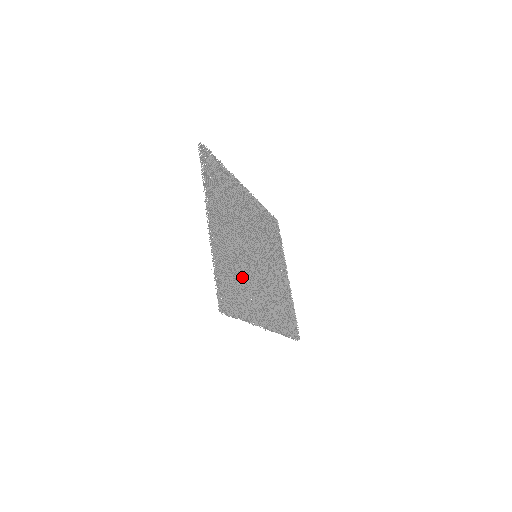
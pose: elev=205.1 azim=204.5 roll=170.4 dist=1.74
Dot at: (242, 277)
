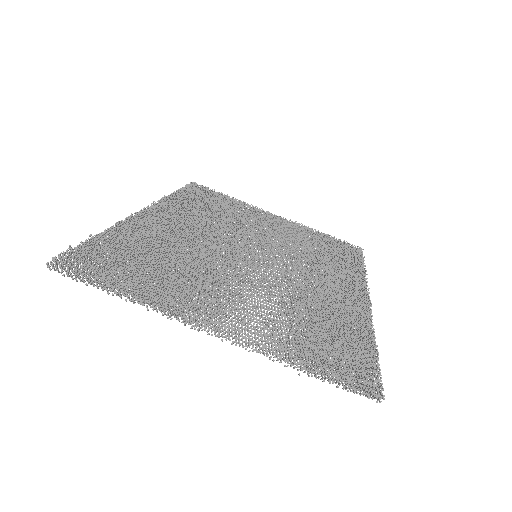
Dot at: (304, 310)
